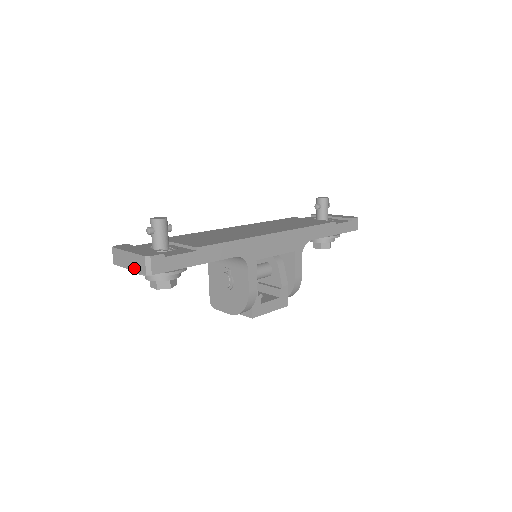
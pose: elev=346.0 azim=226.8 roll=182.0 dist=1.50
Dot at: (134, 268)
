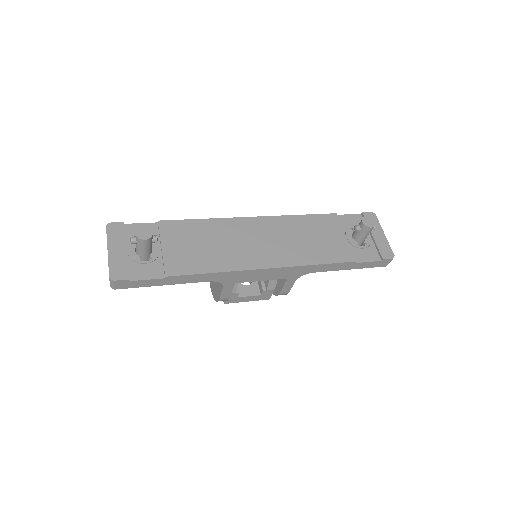
Dot at: occluded
